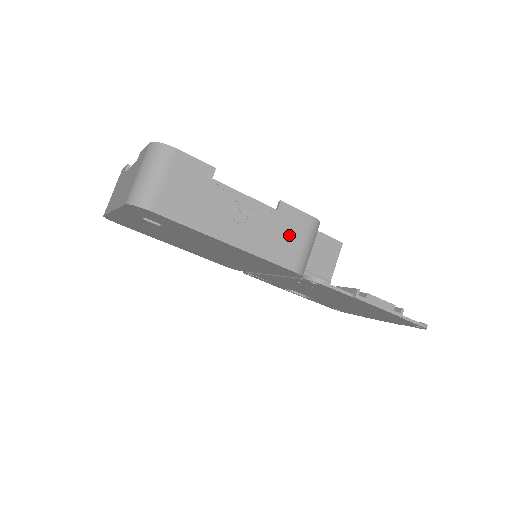
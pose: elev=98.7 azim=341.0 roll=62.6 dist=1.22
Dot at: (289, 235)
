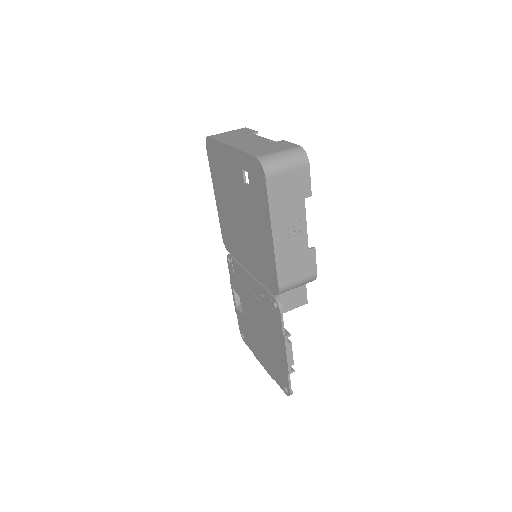
Dot at: (298, 268)
